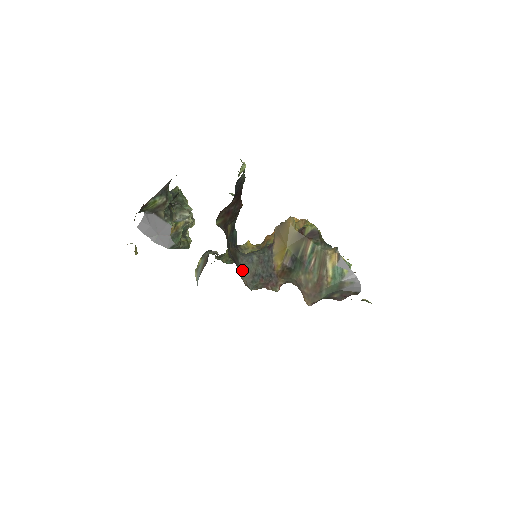
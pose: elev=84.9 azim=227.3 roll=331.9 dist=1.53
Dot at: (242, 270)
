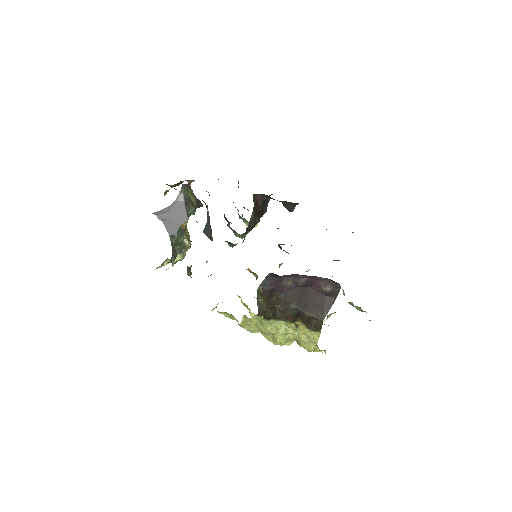
Dot at: occluded
